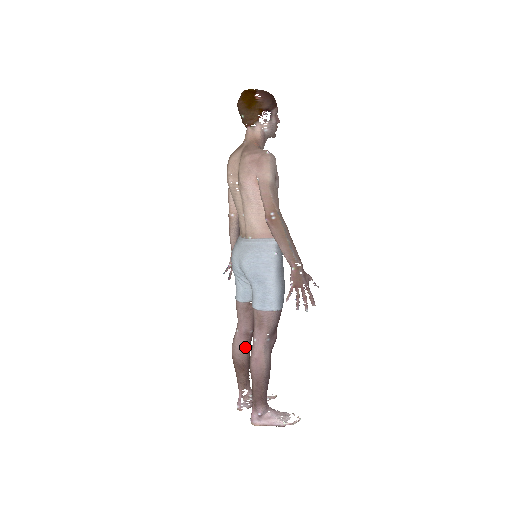
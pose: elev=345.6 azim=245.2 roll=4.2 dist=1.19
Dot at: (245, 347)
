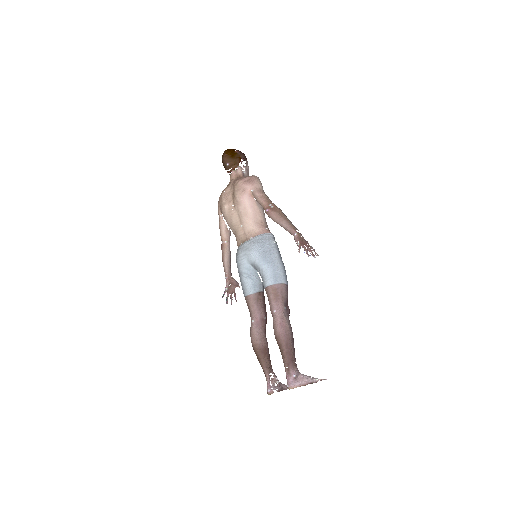
Dot at: (263, 332)
